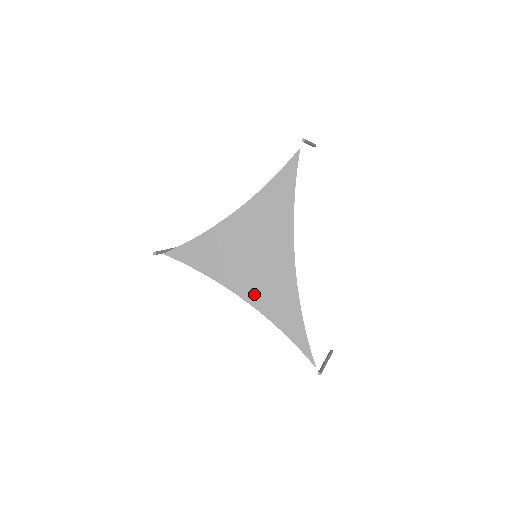
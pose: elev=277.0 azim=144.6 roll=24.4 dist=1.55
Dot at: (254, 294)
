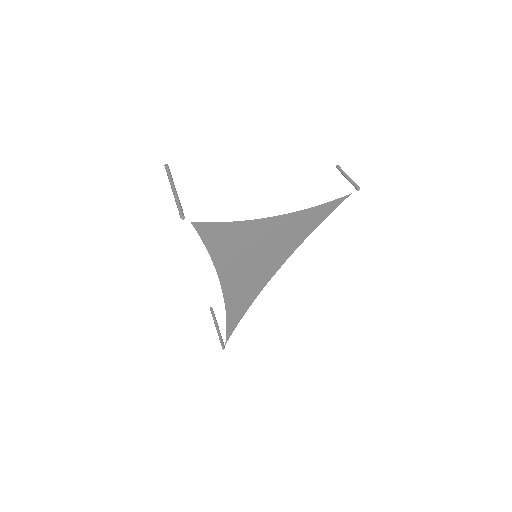
Dot at: (232, 286)
